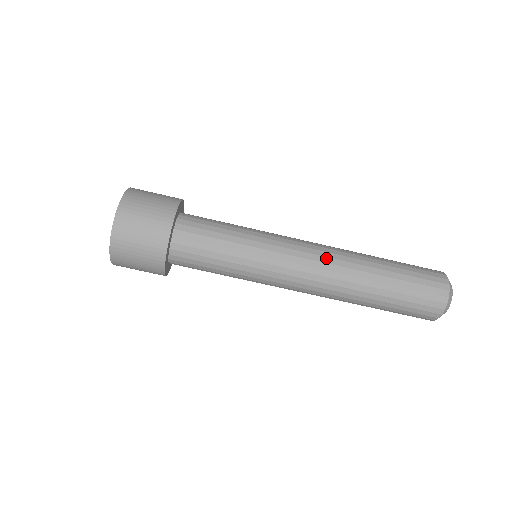
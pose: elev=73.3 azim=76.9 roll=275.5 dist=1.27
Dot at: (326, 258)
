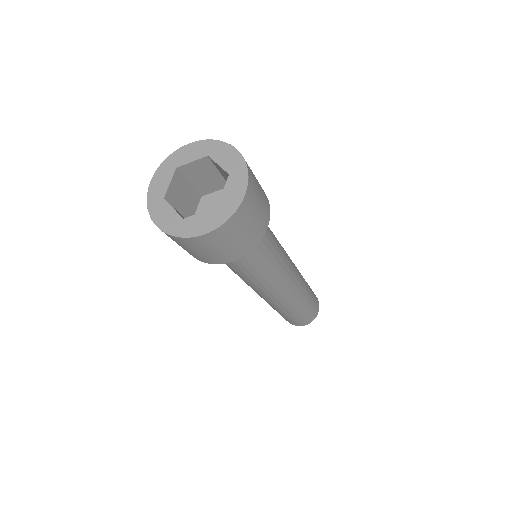
Dot at: (287, 295)
